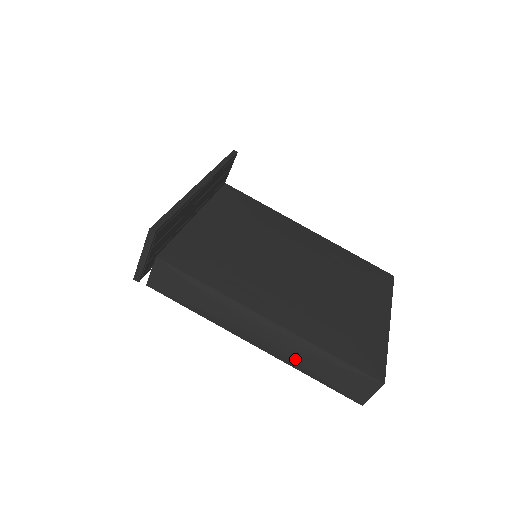
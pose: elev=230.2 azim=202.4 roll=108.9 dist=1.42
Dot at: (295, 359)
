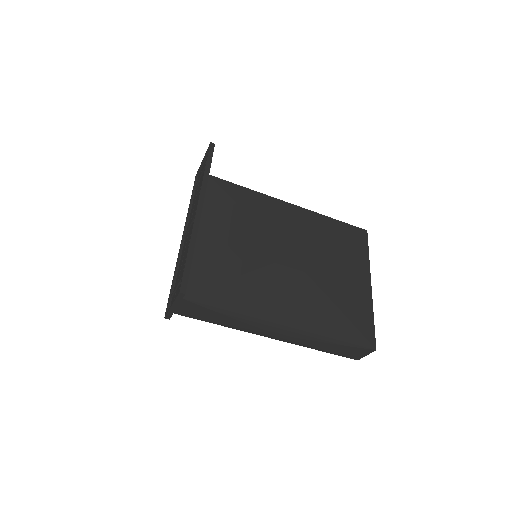
Dot at: (306, 344)
